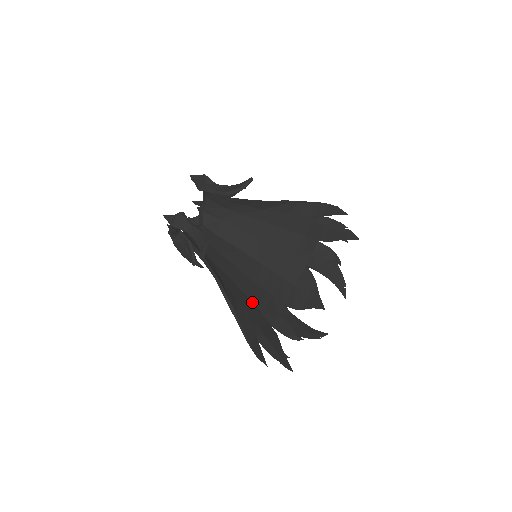
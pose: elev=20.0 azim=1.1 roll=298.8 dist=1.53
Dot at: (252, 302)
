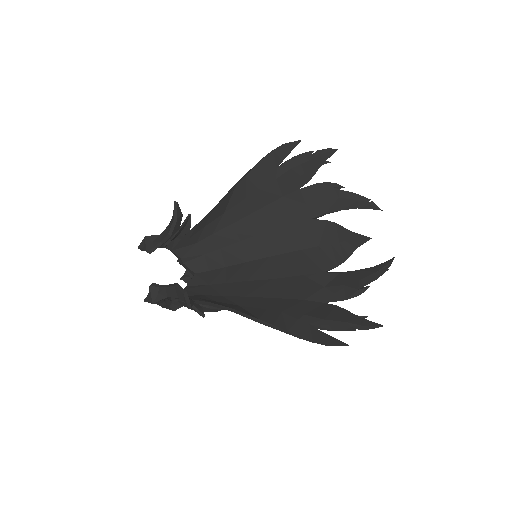
Dot at: (286, 299)
